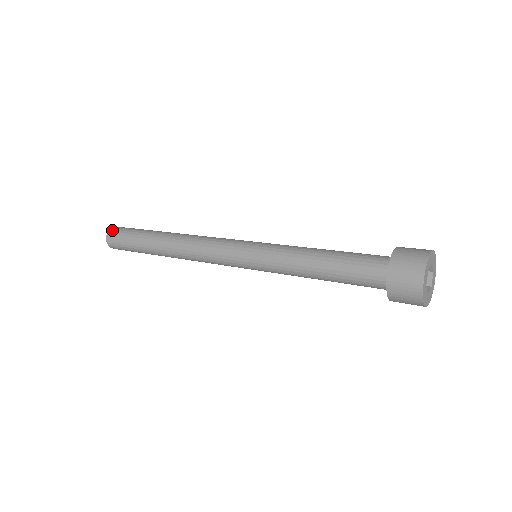
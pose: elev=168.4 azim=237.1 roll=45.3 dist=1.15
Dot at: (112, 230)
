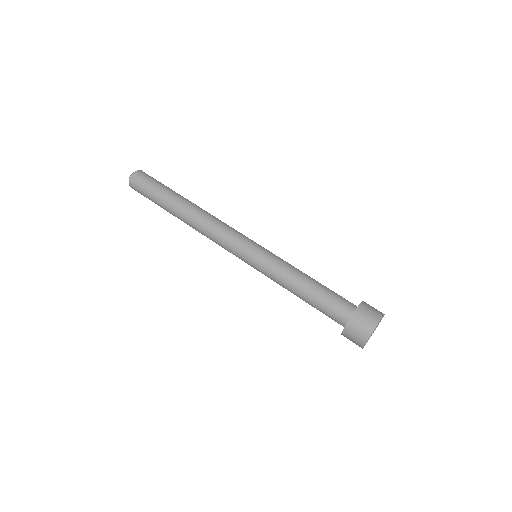
Dot at: (133, 178)
